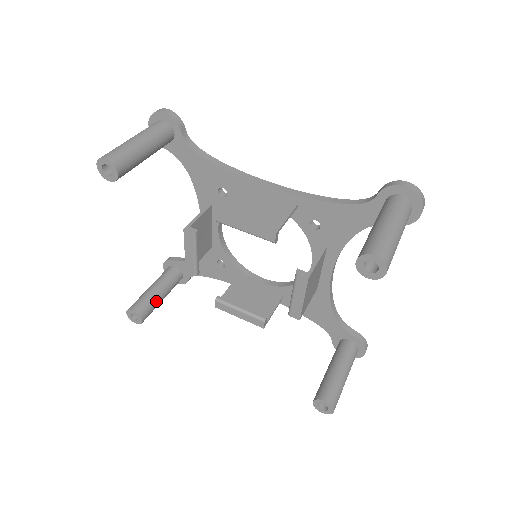
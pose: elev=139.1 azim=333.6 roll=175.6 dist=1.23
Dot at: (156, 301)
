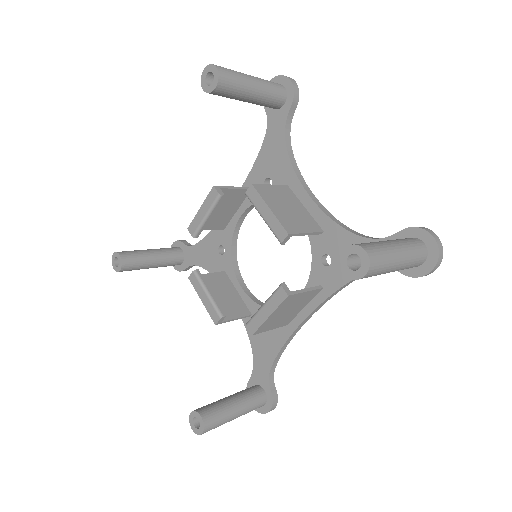
Dot at: (222, 404)
